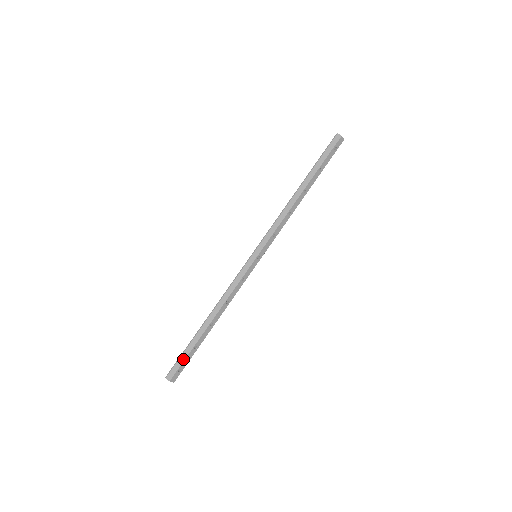
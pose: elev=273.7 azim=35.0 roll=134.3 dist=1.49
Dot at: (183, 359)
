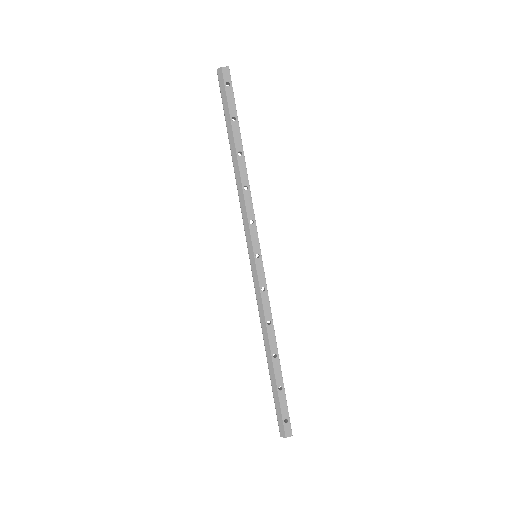
Dot at: (279, 408)
